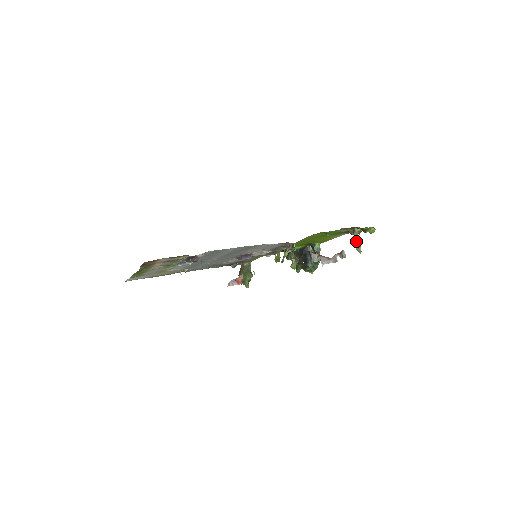
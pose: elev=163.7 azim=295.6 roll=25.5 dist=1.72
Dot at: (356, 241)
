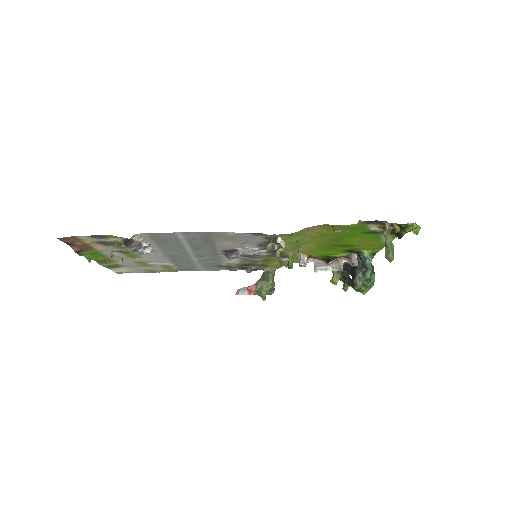
Dot at: (385, 243)
